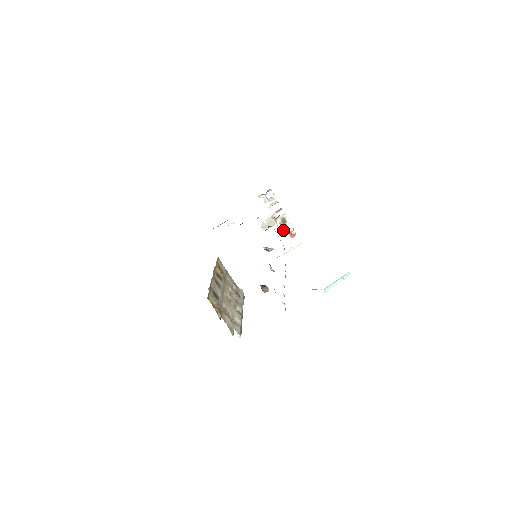
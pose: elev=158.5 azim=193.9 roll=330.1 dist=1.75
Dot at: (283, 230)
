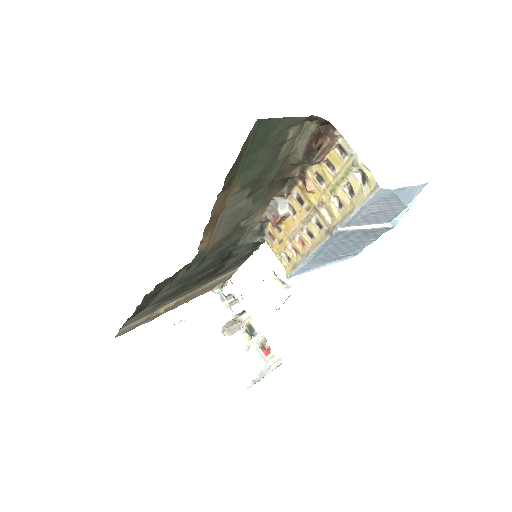
Dot at: (252, 342)
